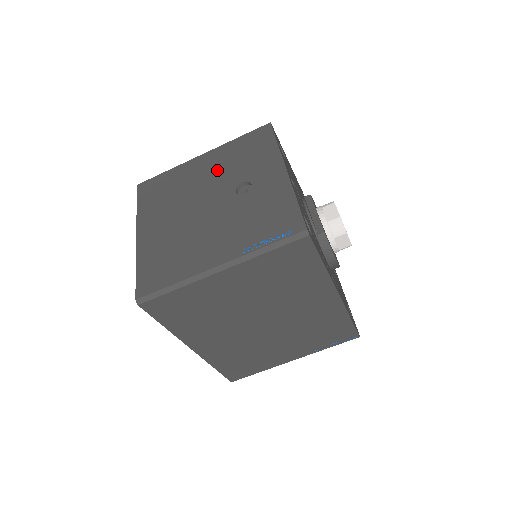
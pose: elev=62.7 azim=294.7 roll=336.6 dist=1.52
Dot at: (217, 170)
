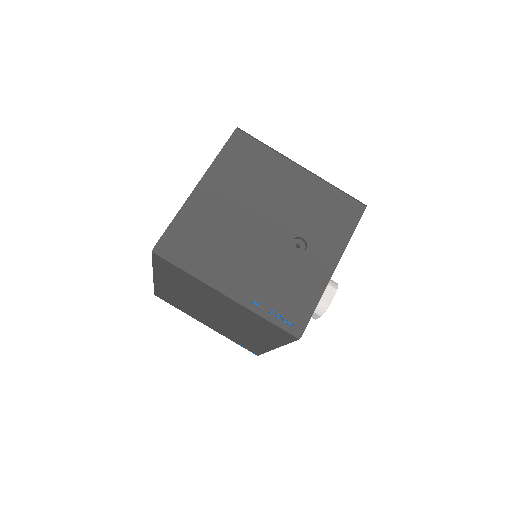
Dot at: (298, 201)
